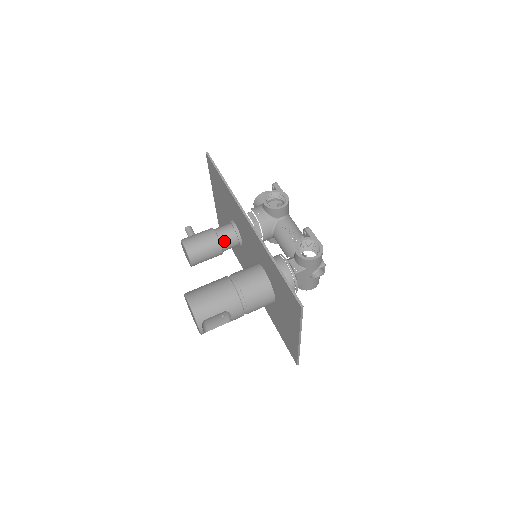
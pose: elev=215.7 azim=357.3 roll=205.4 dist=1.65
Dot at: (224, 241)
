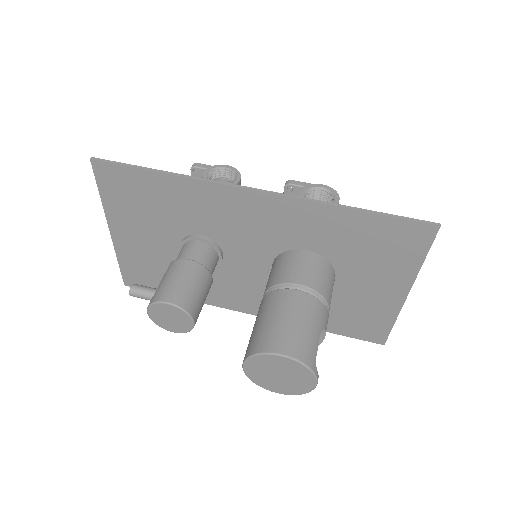
Dot at: (207, 264)
